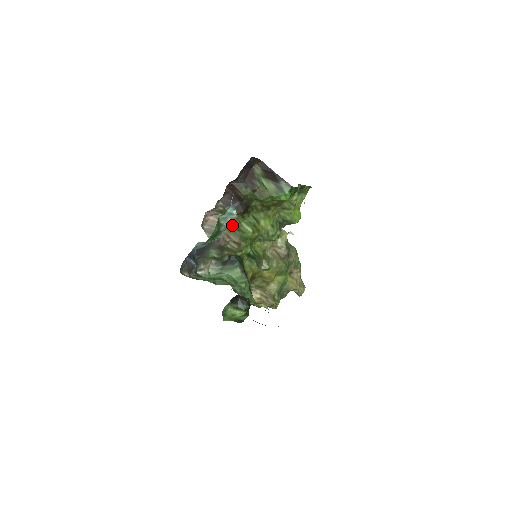
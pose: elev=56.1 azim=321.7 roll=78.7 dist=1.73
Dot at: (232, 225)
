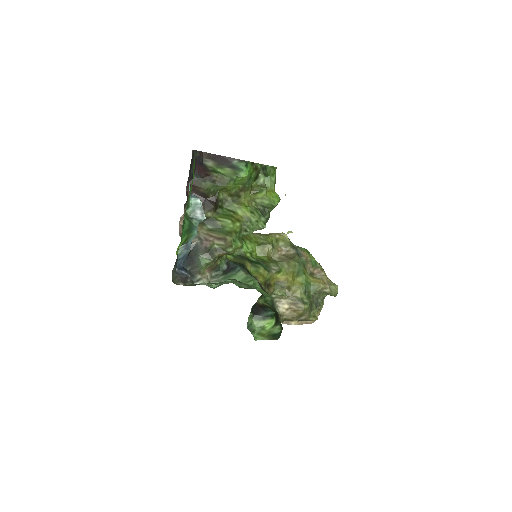
Dot at: (203, 216)
